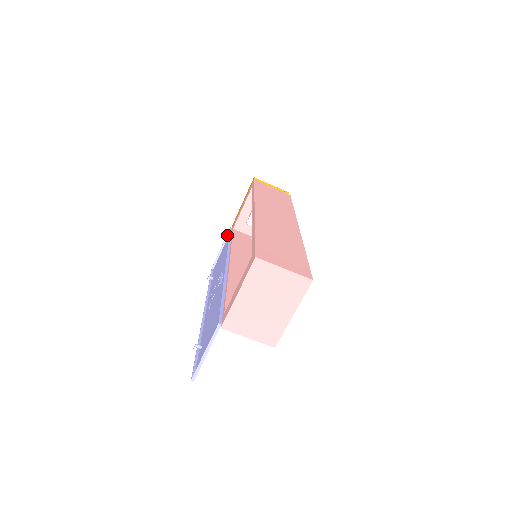
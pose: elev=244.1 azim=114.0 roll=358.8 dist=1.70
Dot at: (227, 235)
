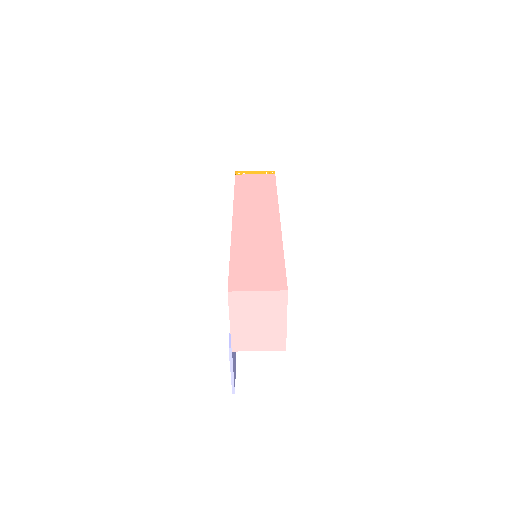
Dot at: occluded
